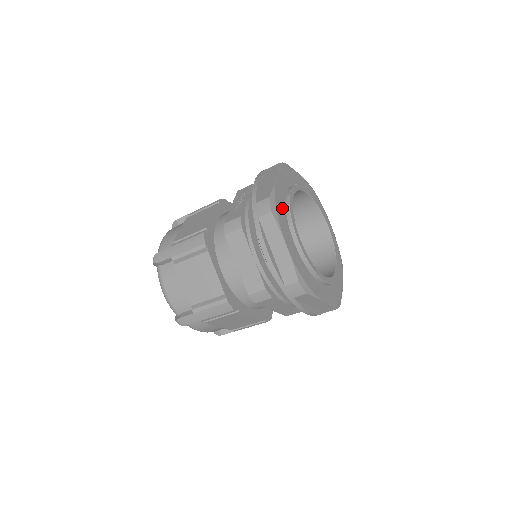
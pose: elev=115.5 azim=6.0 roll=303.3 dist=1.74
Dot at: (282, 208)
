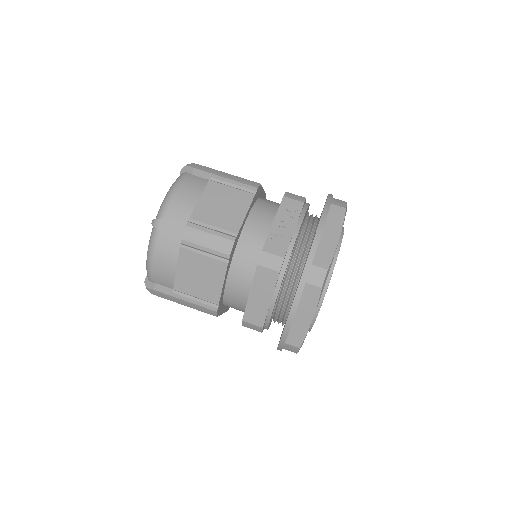
Dot at: occluded
